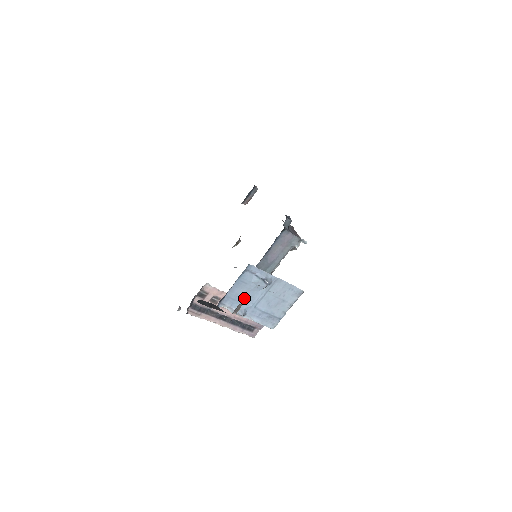
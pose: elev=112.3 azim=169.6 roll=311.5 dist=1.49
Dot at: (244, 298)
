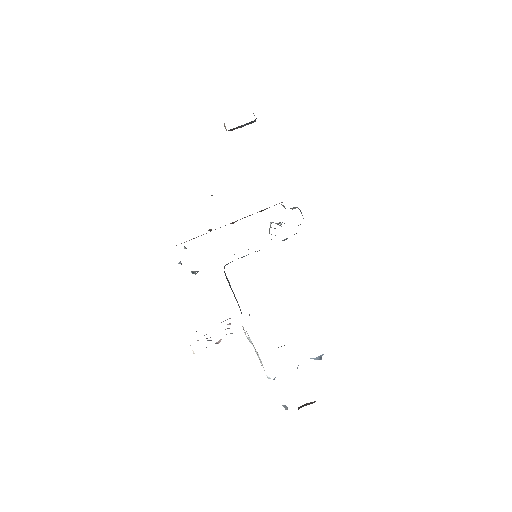
Dot at: occluded
